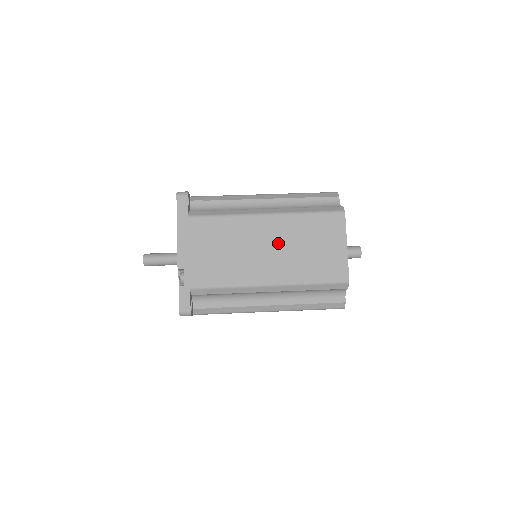
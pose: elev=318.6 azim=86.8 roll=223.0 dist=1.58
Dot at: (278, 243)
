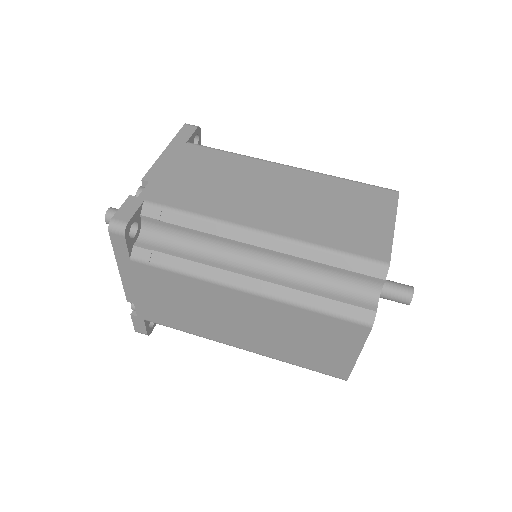
Dot at: (292, 194)
